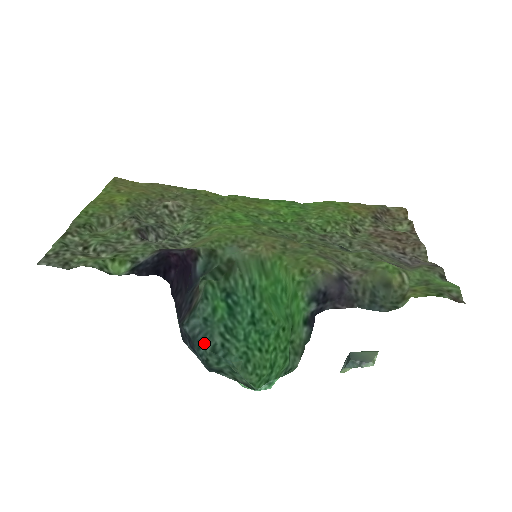
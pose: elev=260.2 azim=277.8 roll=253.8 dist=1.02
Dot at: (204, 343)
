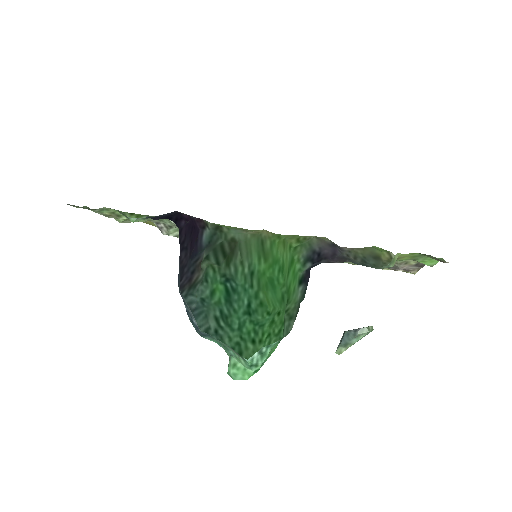
Dot at: (198, 321)
